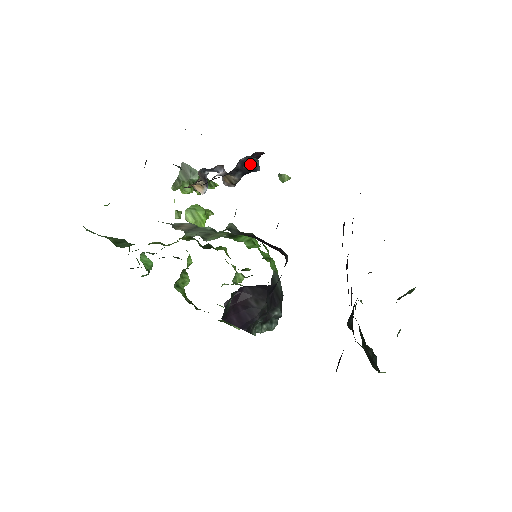
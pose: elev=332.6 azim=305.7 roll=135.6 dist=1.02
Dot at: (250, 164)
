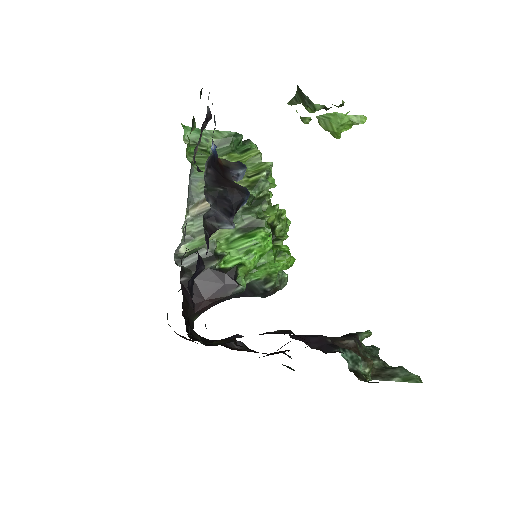
Dot at: (220, 223)
